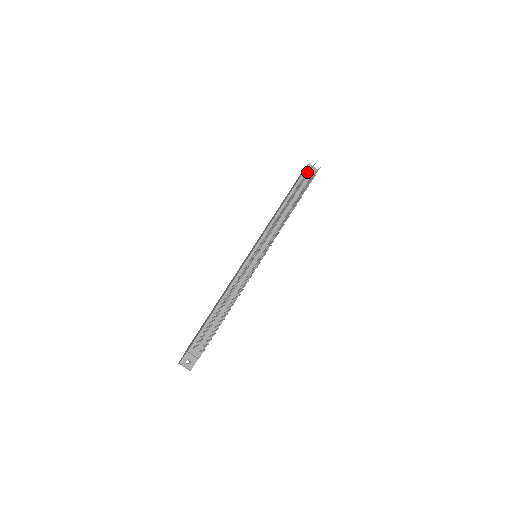
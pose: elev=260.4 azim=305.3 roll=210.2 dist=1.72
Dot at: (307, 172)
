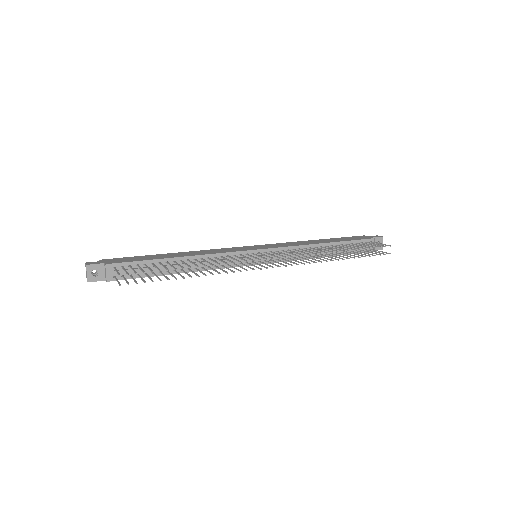
Dot at: occluded
